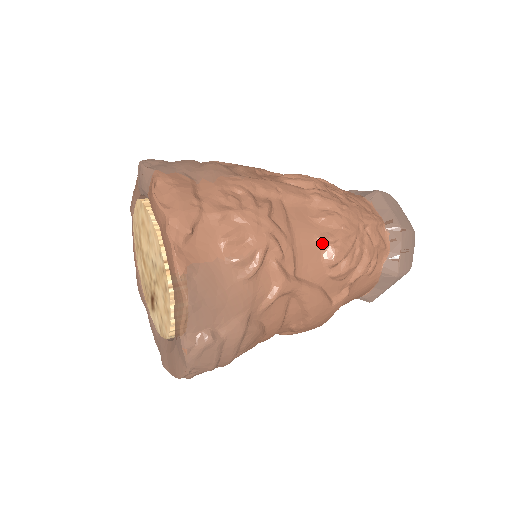
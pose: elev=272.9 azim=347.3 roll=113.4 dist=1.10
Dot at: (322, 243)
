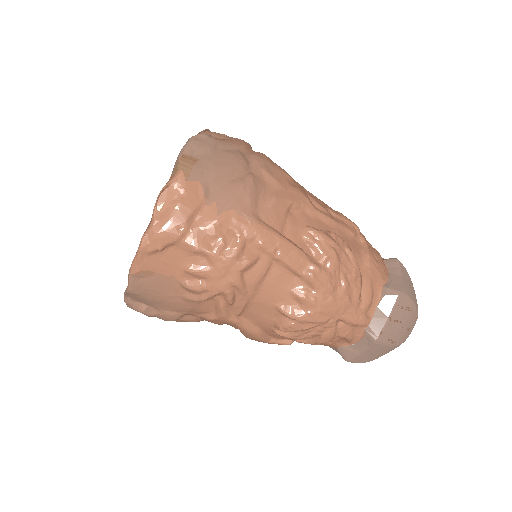
Dot at: (280, 312)
